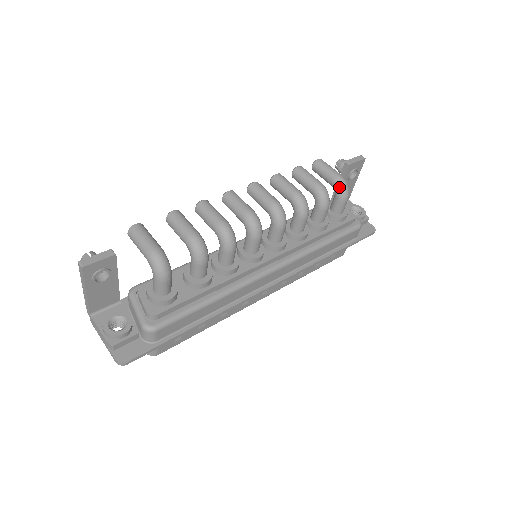
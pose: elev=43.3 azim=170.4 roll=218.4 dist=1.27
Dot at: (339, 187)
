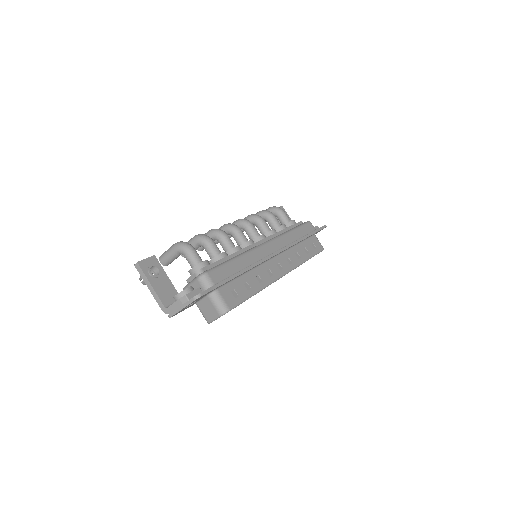
Dot at: (273, 209)
